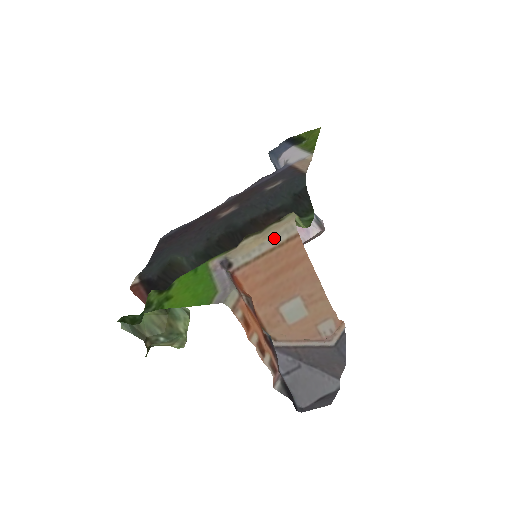
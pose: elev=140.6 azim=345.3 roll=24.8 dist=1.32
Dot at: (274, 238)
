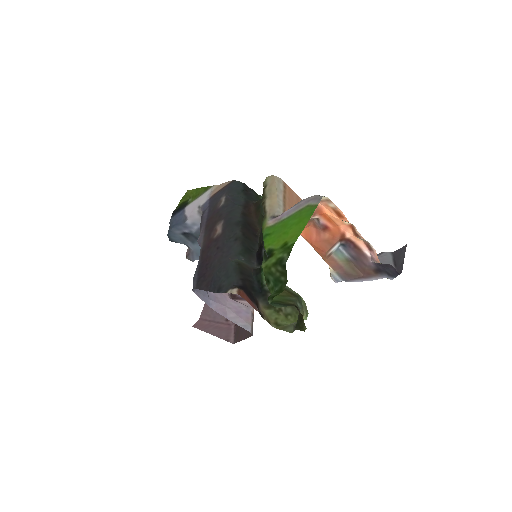
Dot at: (278, 189)
